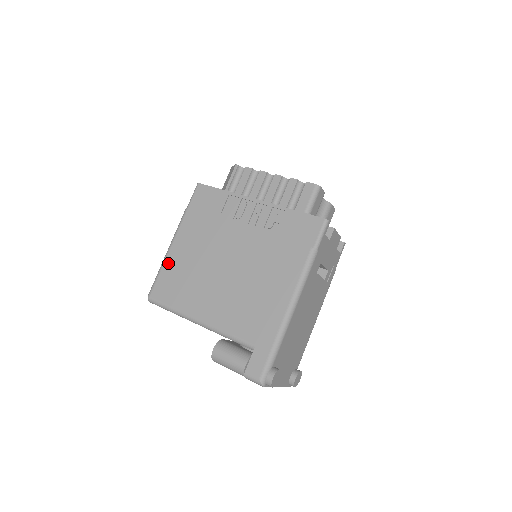
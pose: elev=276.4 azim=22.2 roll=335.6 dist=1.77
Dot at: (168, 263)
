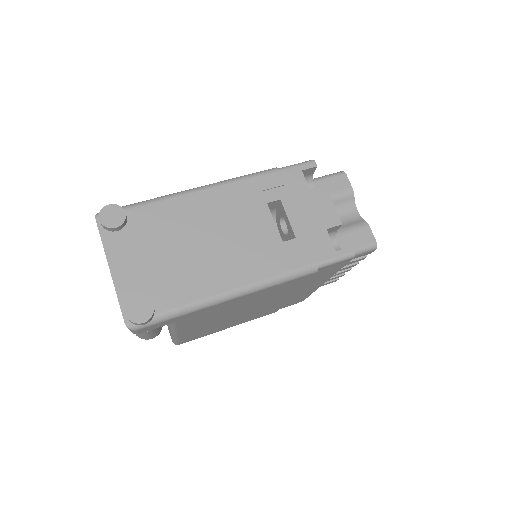
Dot at: occluded
